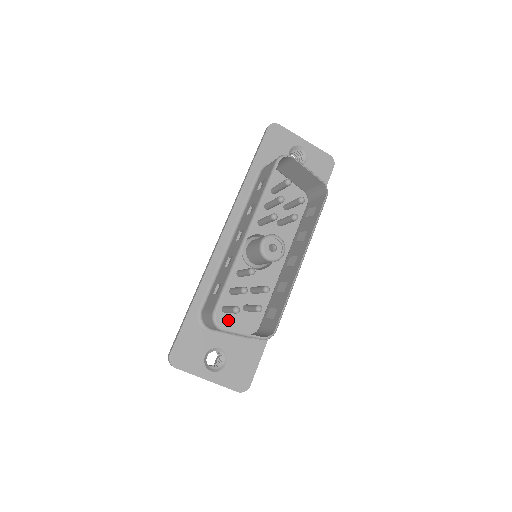
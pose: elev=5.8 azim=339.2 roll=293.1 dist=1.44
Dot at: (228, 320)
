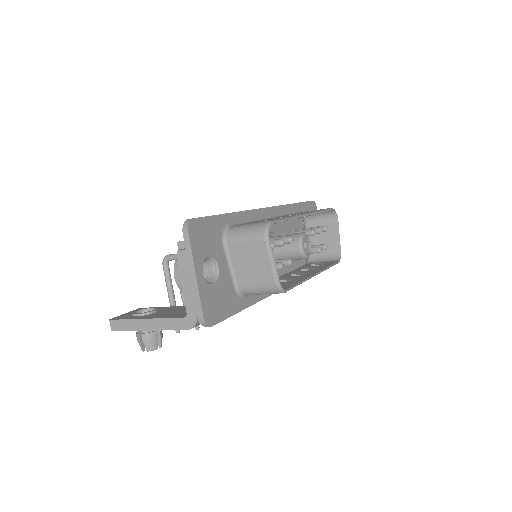
Dot at: occluded
